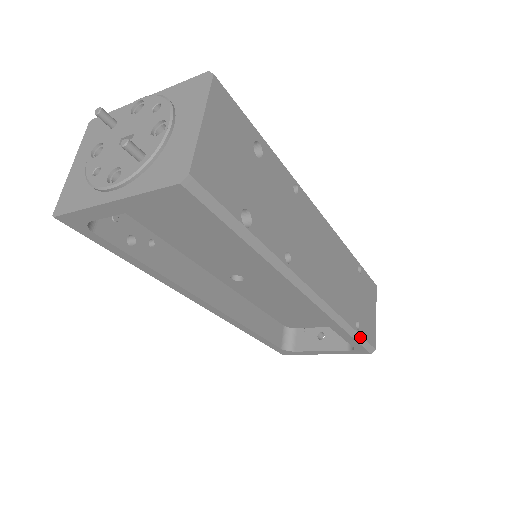
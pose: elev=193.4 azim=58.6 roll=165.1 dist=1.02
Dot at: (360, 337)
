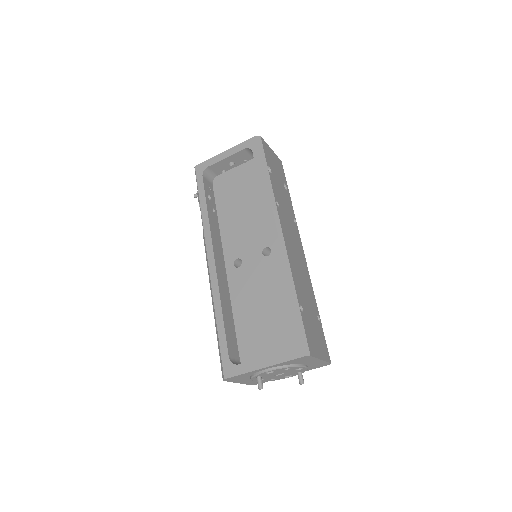
Dot at: (300, 317)
